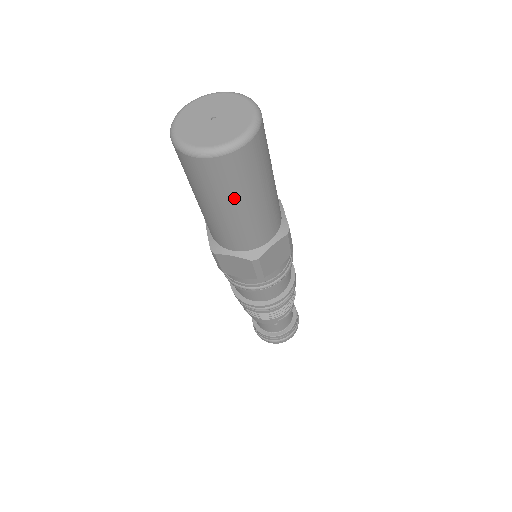
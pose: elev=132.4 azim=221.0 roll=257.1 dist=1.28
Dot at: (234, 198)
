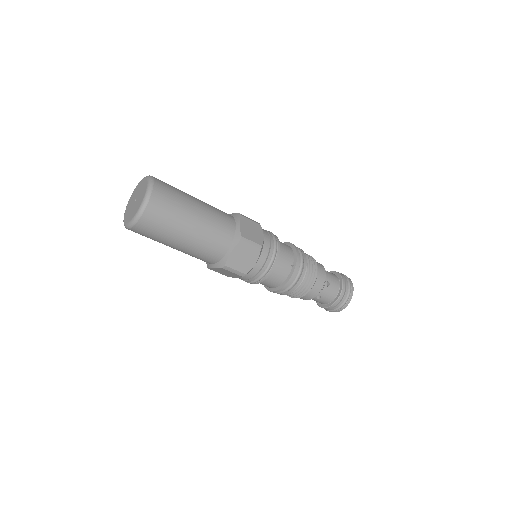
Dot at: occluded
